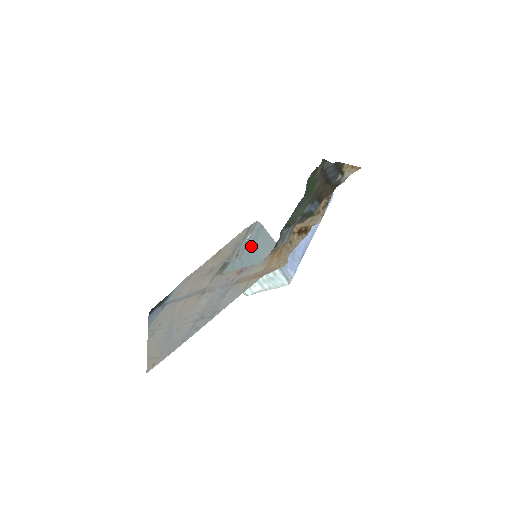
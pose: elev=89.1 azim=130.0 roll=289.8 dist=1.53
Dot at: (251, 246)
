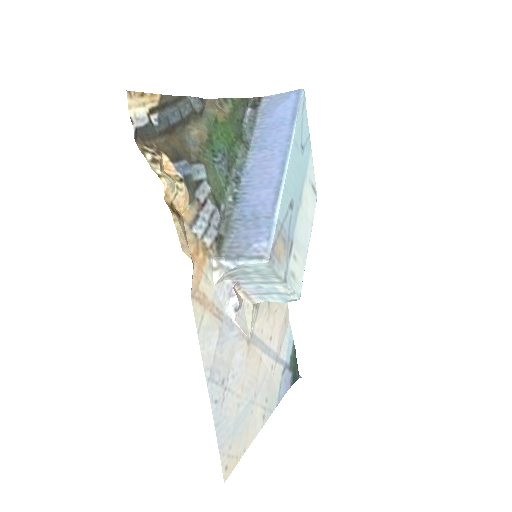
Dot at: occluded
